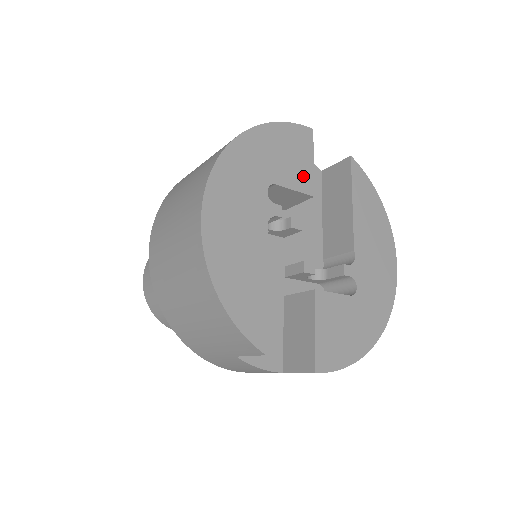
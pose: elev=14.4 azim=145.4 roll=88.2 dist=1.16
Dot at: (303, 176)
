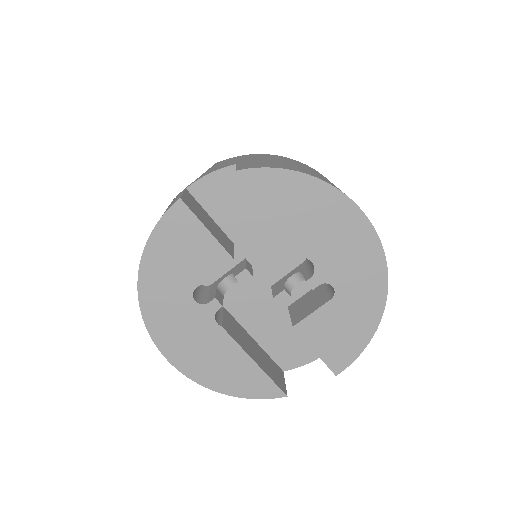
Dot at: (210, 254)
